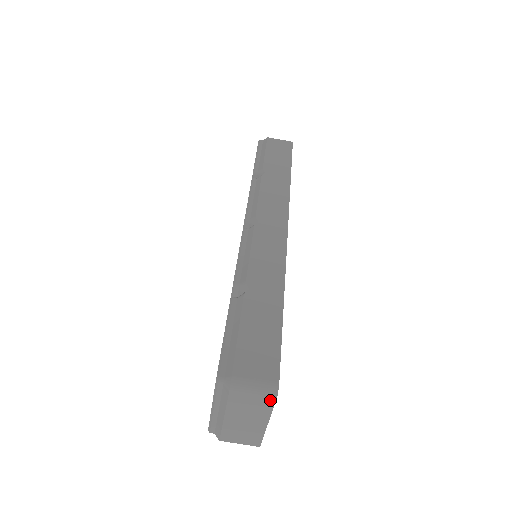
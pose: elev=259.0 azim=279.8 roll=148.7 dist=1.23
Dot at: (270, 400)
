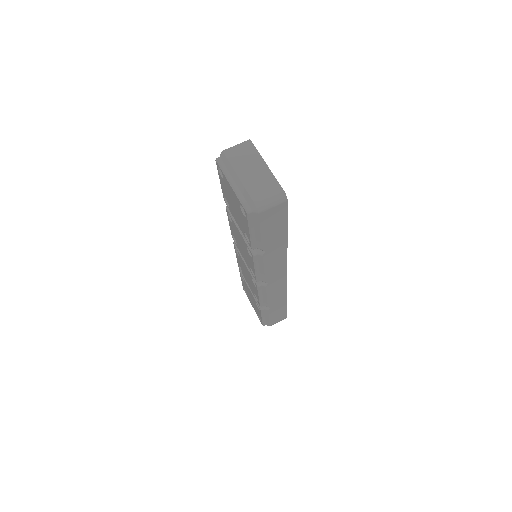
Dot at: (249, 145)
